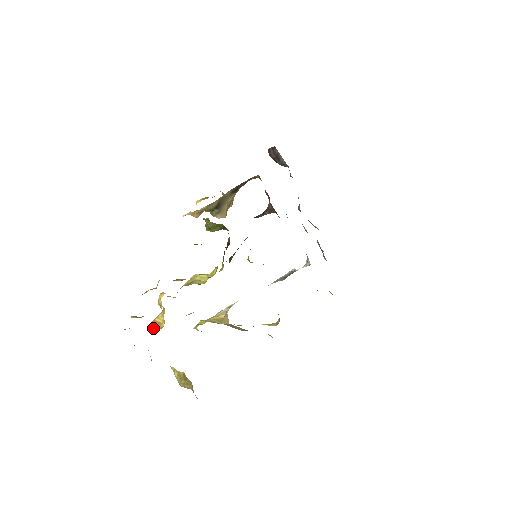
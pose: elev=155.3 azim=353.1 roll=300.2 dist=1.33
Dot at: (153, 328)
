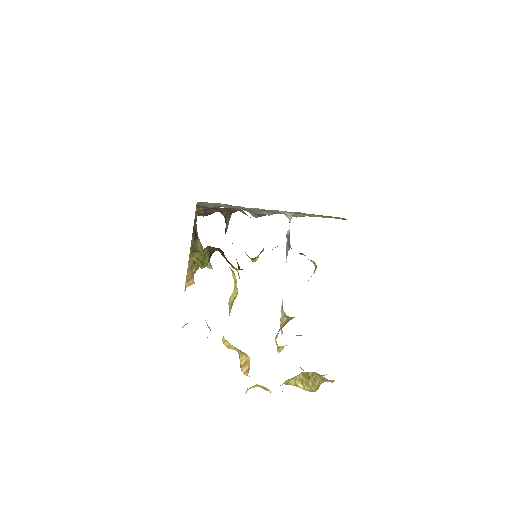
Dot at: (246, 371)
